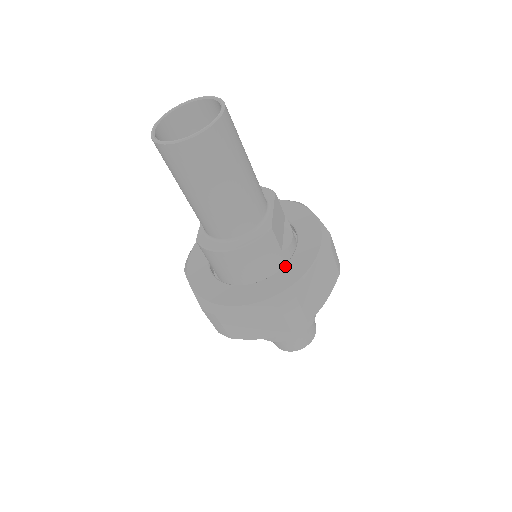
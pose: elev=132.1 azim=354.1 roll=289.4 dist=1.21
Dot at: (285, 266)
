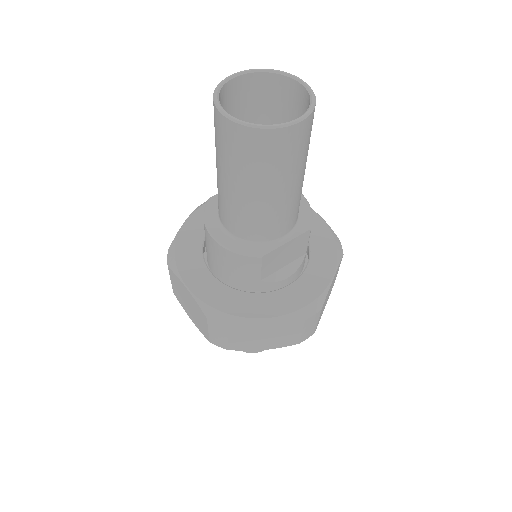
Dot at: (252, 293)
